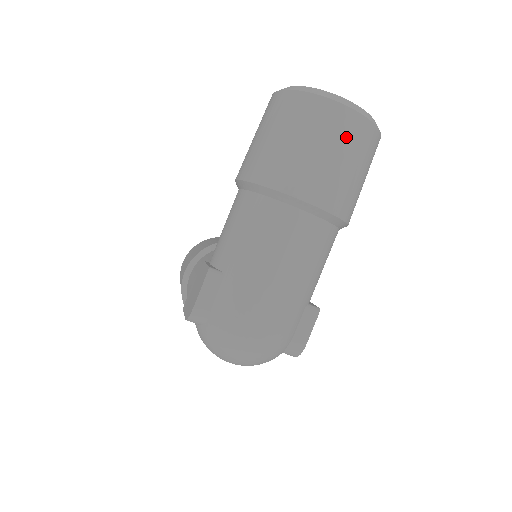
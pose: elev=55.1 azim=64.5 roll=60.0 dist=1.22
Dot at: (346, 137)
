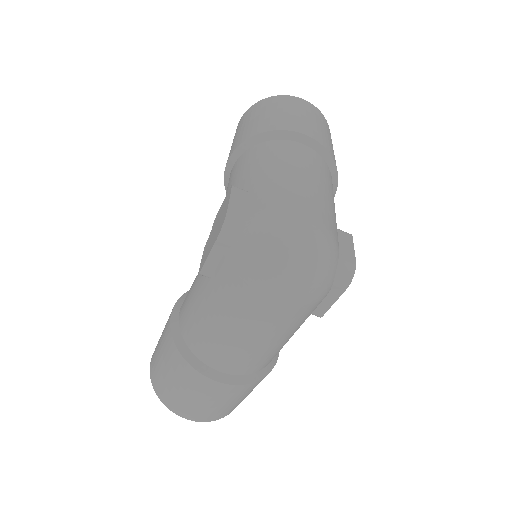
Dot at: (311, 112)
